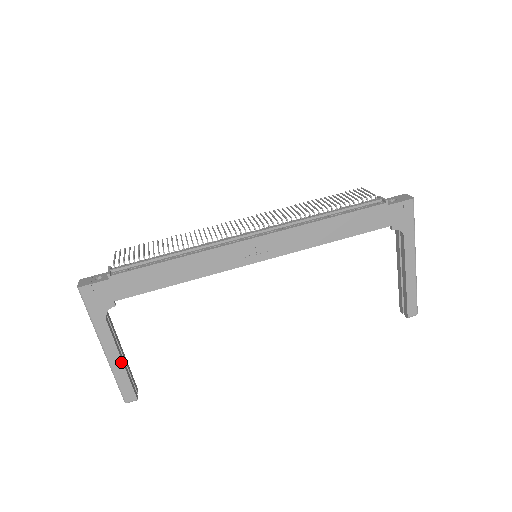
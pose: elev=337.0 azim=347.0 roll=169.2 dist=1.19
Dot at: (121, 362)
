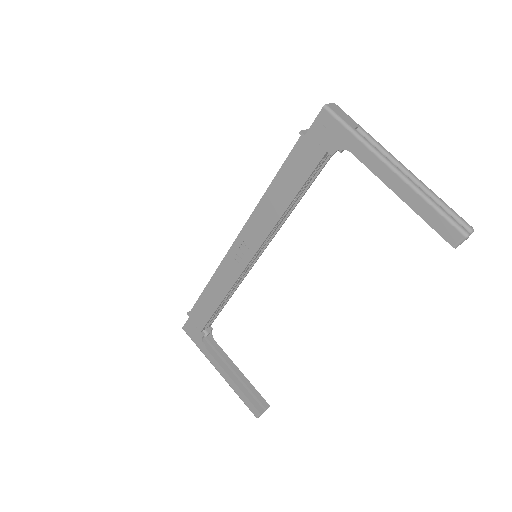
Dot at: (232, 380)
